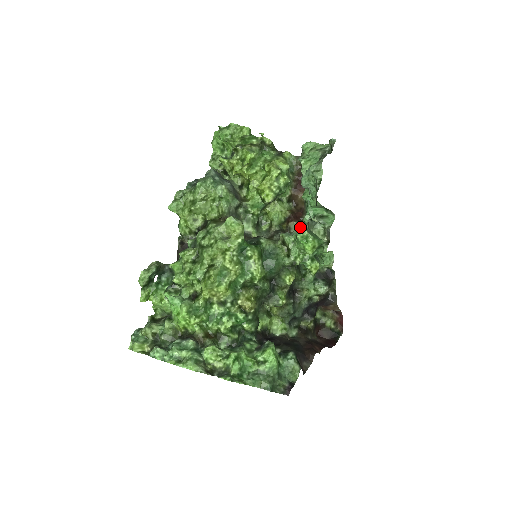
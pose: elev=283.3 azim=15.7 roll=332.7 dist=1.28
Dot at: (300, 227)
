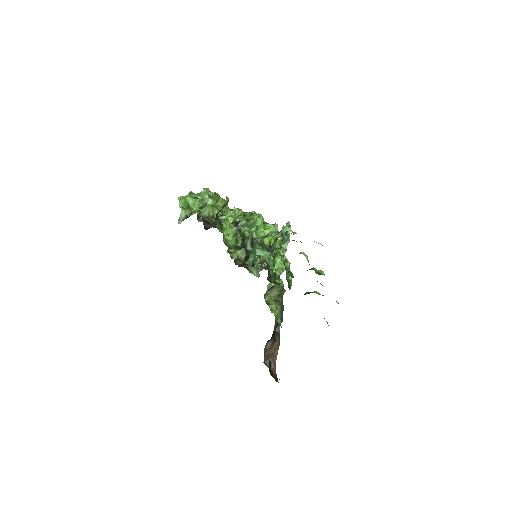
Dot at: occluded
